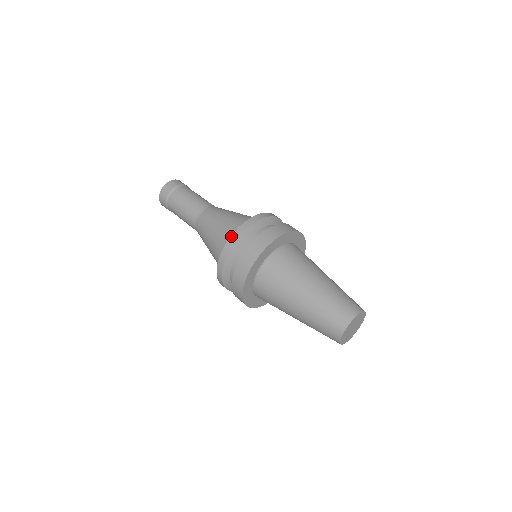
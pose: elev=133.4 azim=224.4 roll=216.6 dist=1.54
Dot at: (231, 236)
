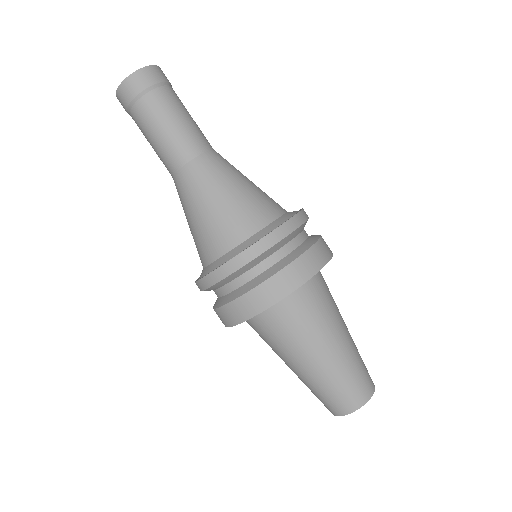
Dot at: (241, 253)
